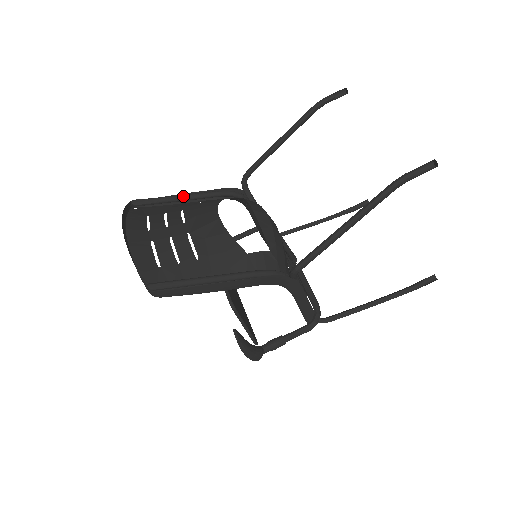
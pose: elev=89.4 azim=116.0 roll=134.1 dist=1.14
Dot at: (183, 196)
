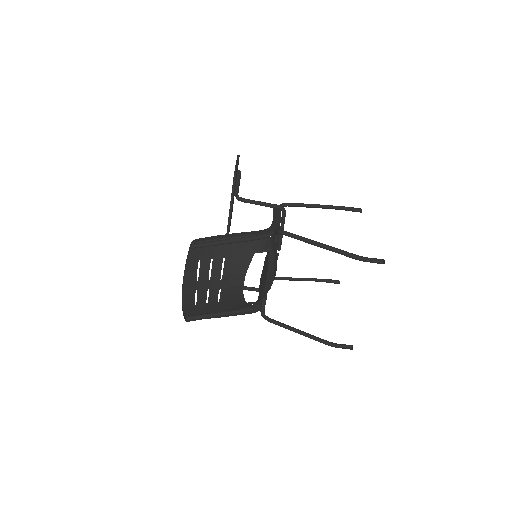
Dot at: (230, 243)
